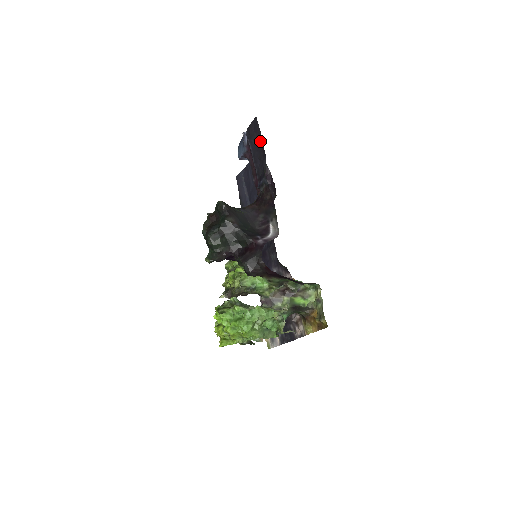
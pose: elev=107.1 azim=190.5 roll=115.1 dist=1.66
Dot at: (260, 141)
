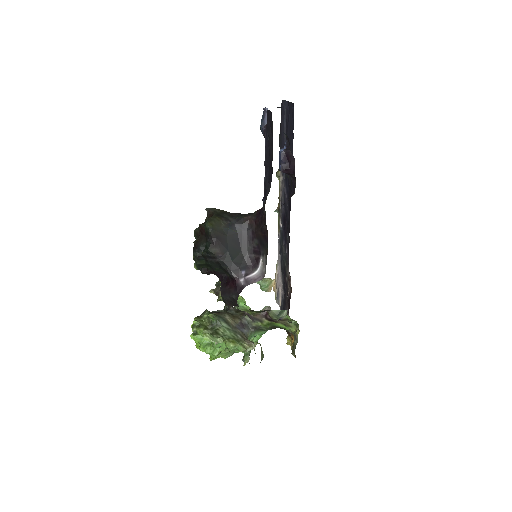
Dot at: (271, 150)
